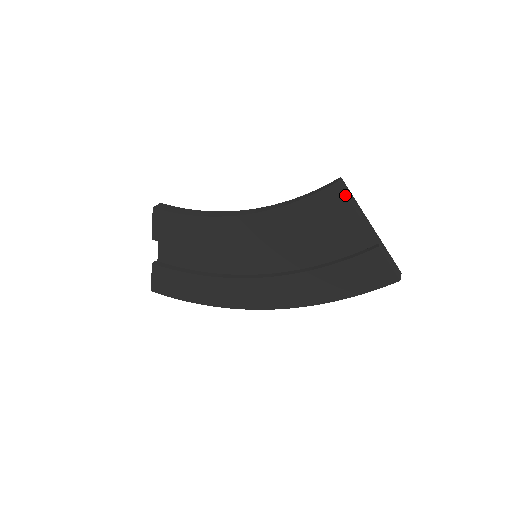
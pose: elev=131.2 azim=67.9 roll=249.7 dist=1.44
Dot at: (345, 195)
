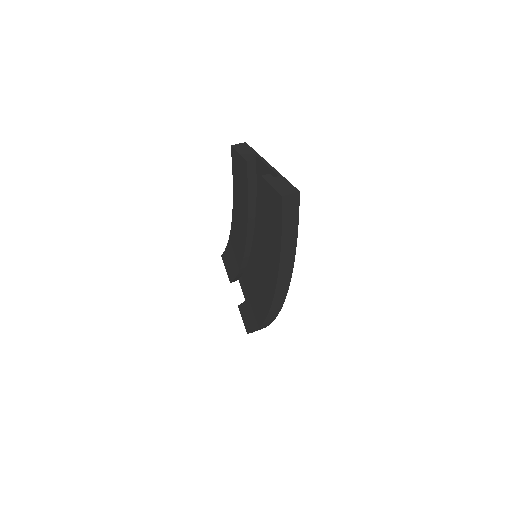
Dot at: (236, 152)
